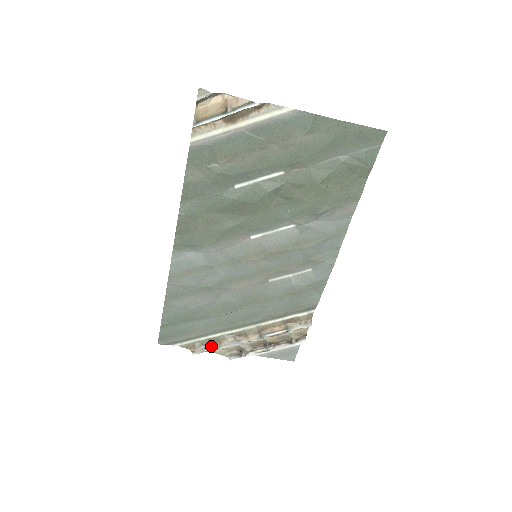
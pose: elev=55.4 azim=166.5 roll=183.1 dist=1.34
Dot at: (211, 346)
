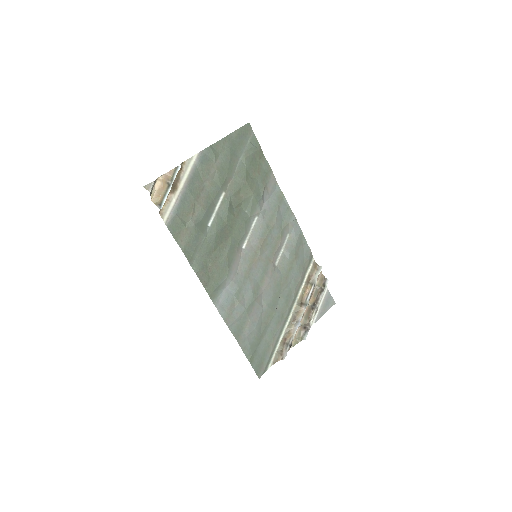
Dot at: (287, 343)
